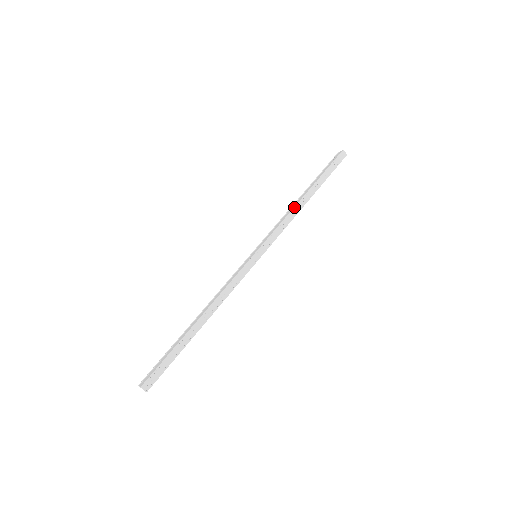
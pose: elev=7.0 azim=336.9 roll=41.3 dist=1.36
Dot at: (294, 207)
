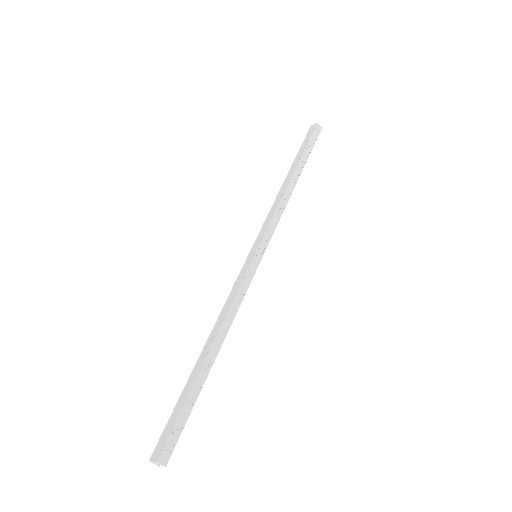
Dot at: (284, 192)
